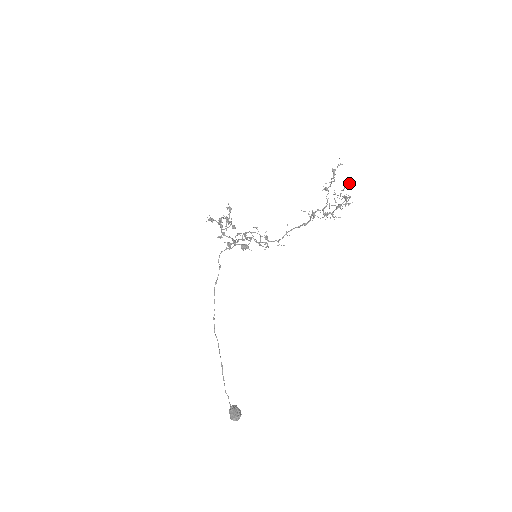
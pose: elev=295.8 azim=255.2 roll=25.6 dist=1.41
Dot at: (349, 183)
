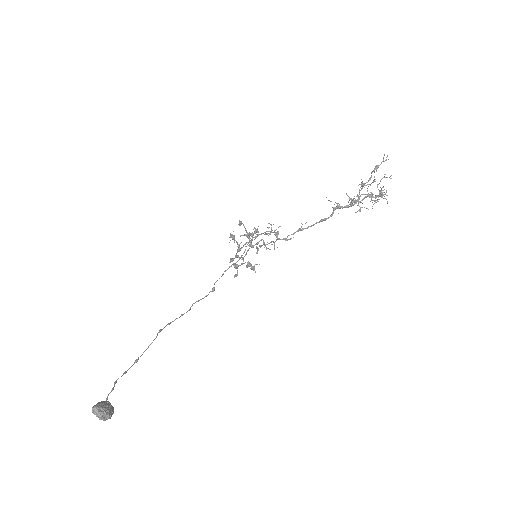
Dot at: occluded
